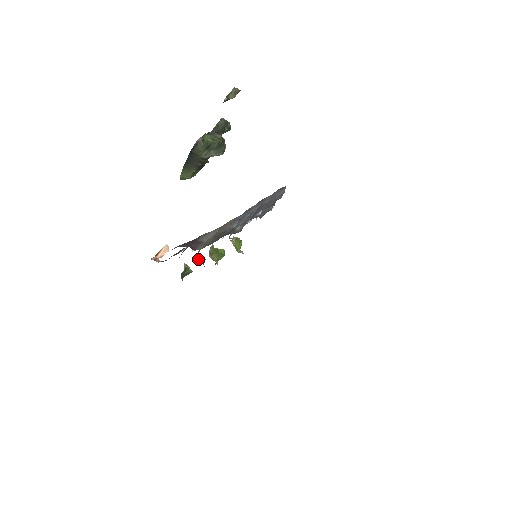
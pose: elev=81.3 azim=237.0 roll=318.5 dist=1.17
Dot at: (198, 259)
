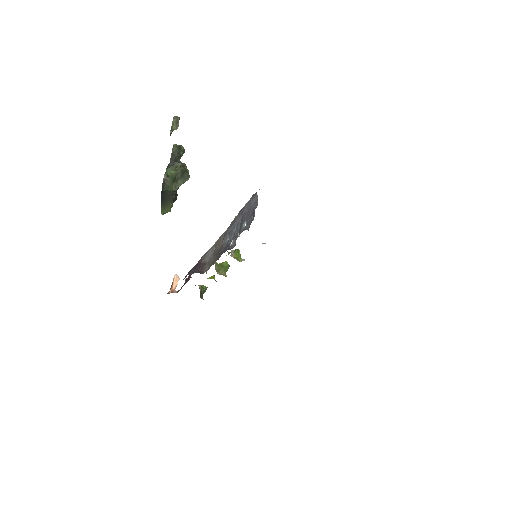
Dot at: (208, 278)
